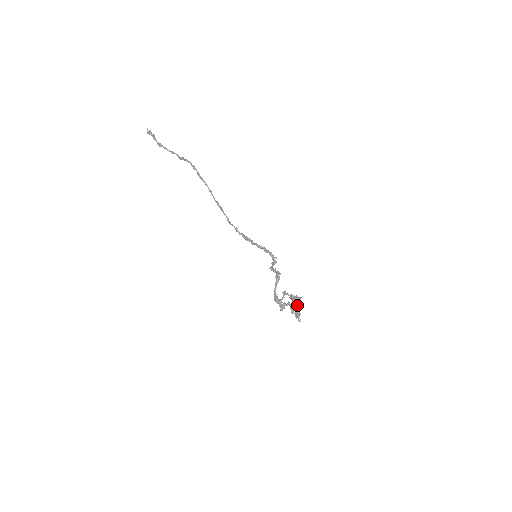
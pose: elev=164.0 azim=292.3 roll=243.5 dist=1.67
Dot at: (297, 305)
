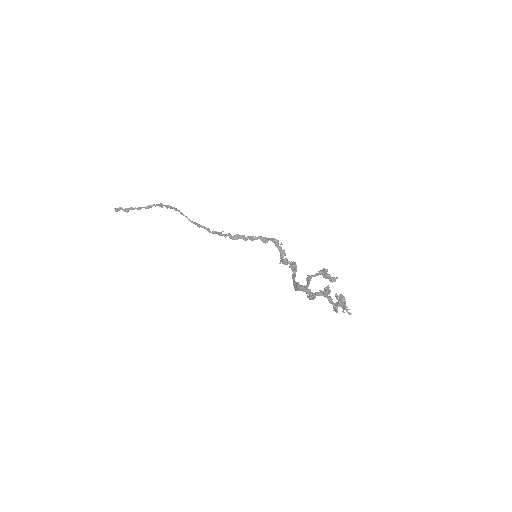
Dot at: occluded
